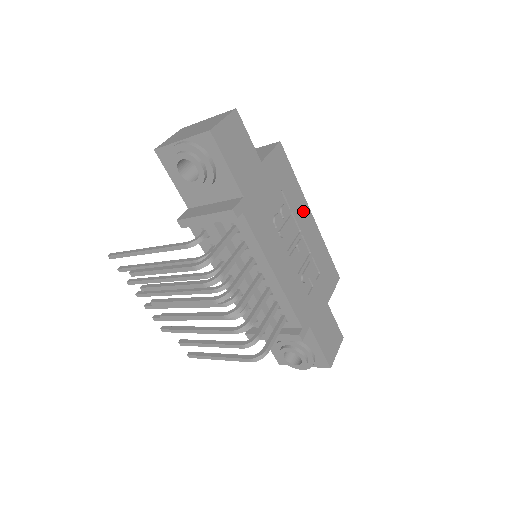
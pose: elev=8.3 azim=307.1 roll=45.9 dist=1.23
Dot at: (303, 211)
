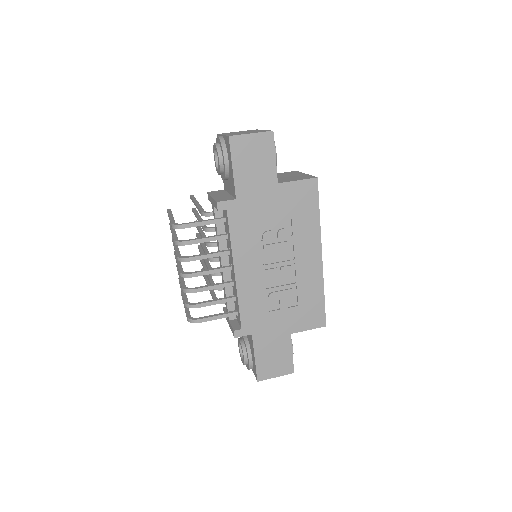
Dot at: (310, 246)
